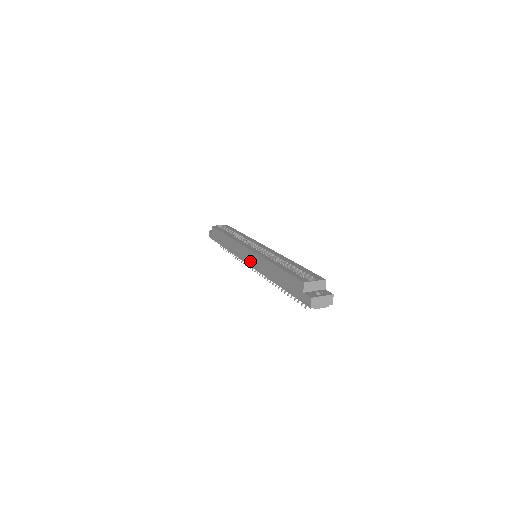
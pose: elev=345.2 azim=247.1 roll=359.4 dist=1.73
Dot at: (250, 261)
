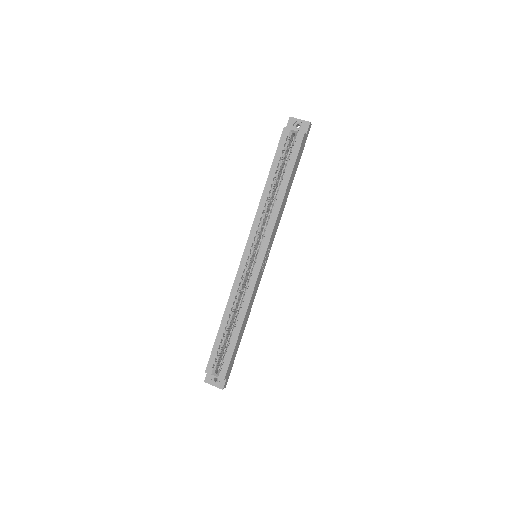
Dot at: occluded
